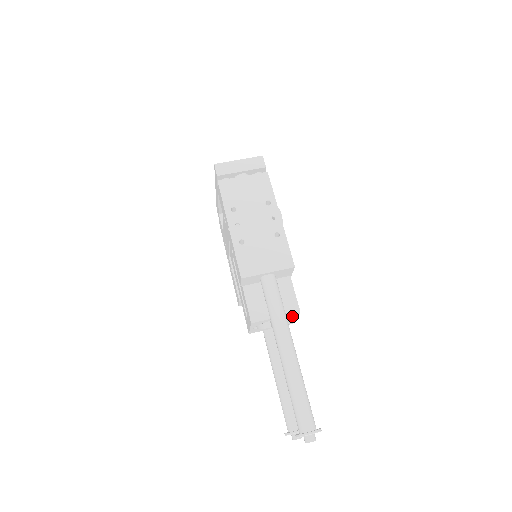
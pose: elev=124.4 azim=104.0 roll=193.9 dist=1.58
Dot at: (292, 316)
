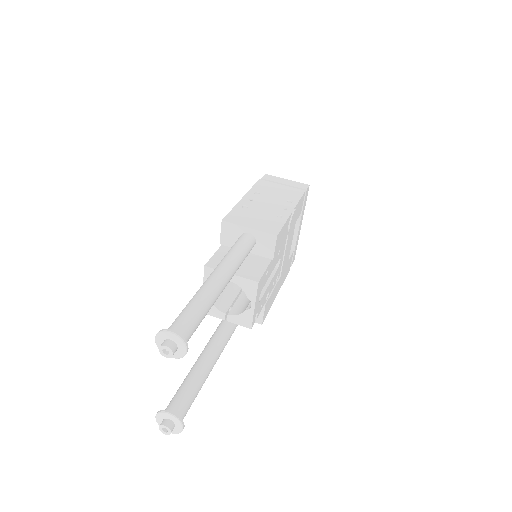
Dot at: (249, 291)
